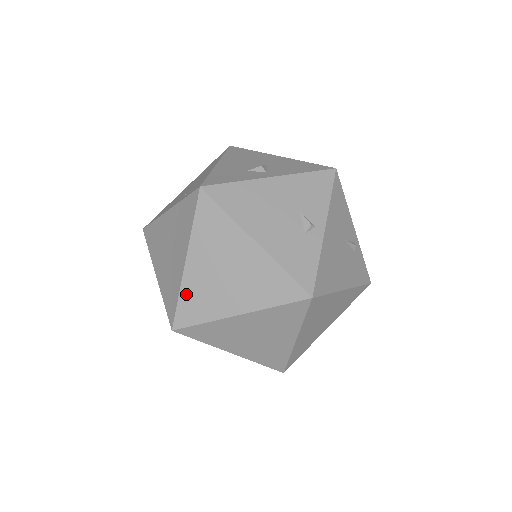
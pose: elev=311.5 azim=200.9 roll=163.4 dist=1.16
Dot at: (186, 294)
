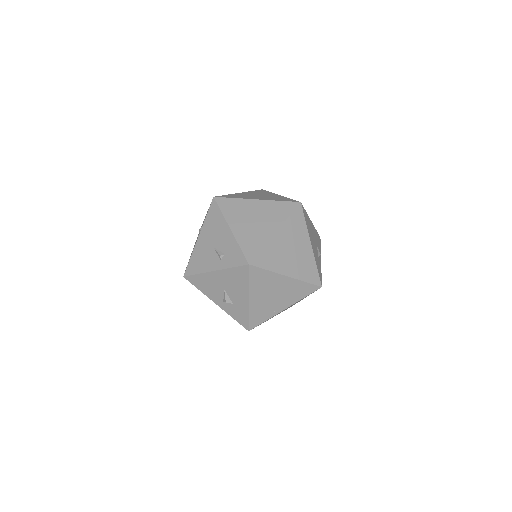
Dot at: (267, 249)
